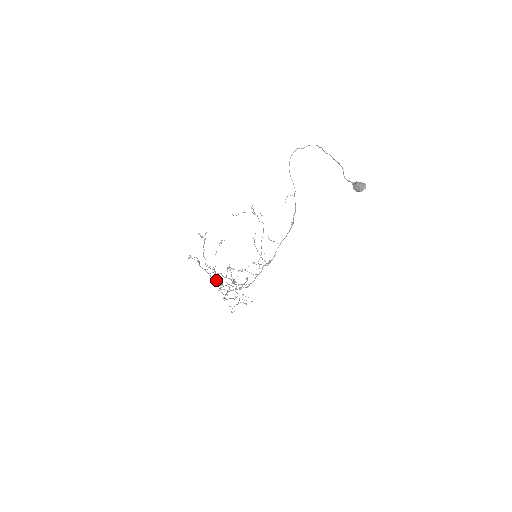
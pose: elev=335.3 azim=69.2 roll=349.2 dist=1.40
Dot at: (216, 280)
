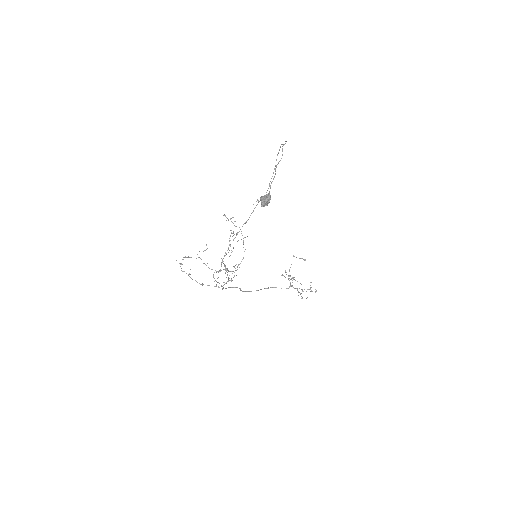
Dot at: occluded
